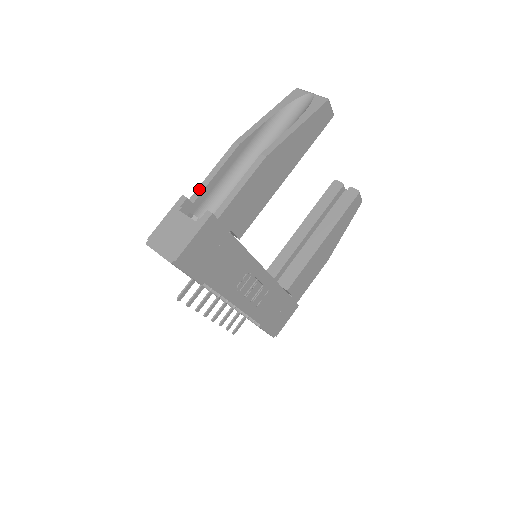
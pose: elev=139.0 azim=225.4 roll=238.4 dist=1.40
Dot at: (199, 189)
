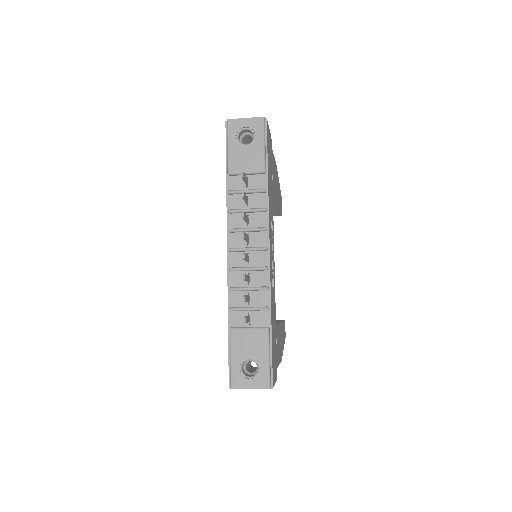
Dot at: occluded
